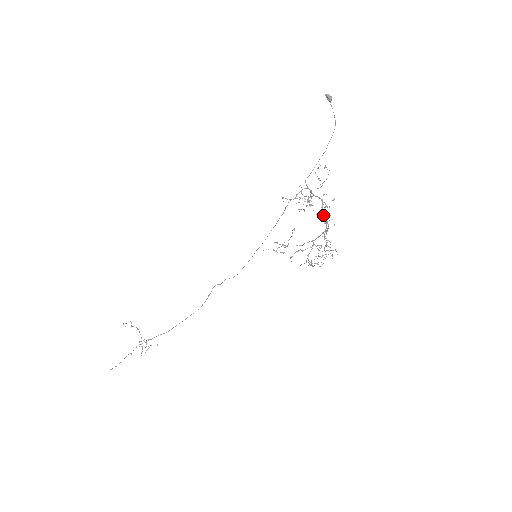
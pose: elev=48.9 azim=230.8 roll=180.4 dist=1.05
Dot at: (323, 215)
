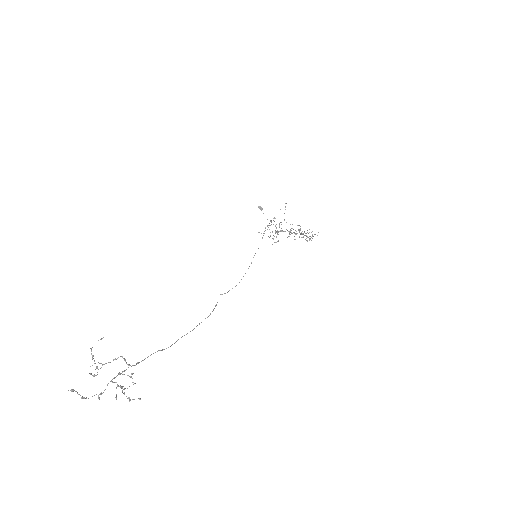
Dot at: (292, 233)
